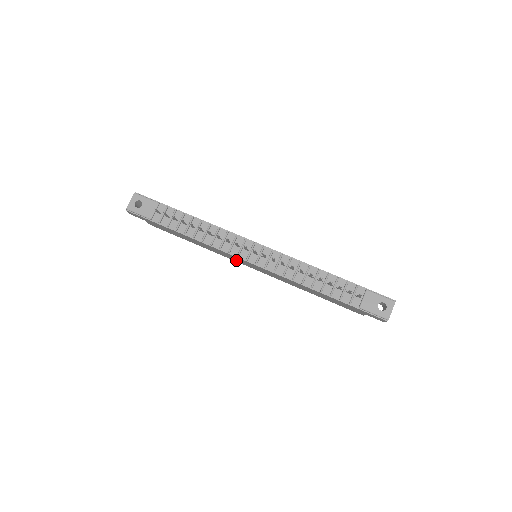
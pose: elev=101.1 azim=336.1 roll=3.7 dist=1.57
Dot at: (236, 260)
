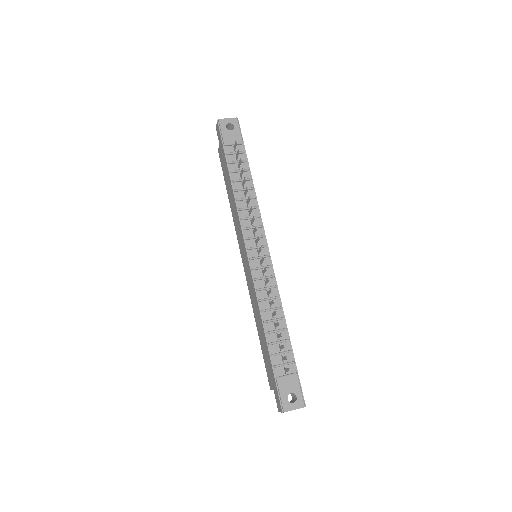
Dot at: (240, 242)
